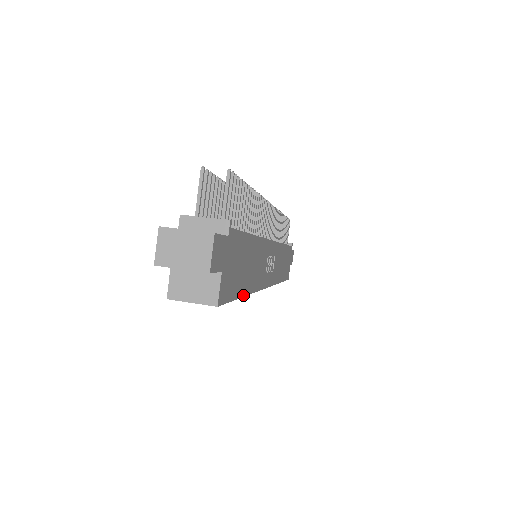
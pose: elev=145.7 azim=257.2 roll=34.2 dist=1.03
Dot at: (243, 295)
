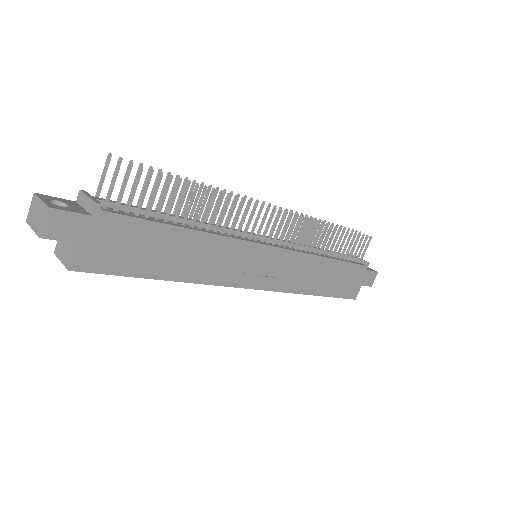
Dot at: (156, 278)
